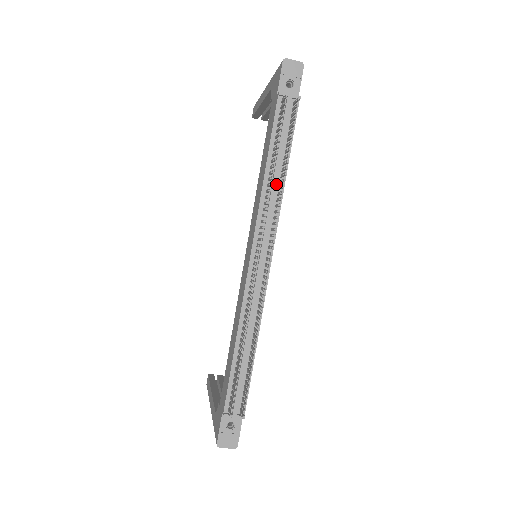
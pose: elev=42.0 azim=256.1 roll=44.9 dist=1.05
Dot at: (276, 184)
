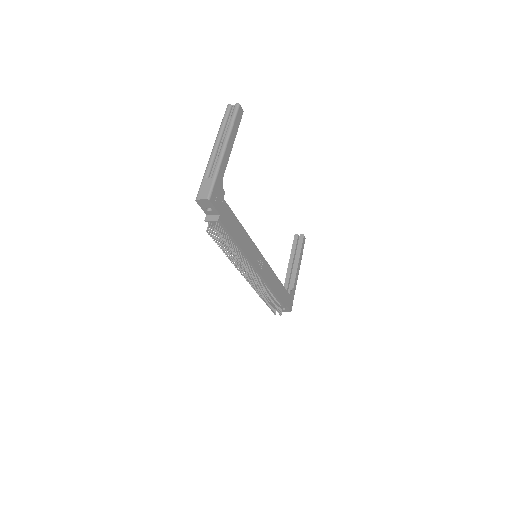
Dot at: (236, 252)
